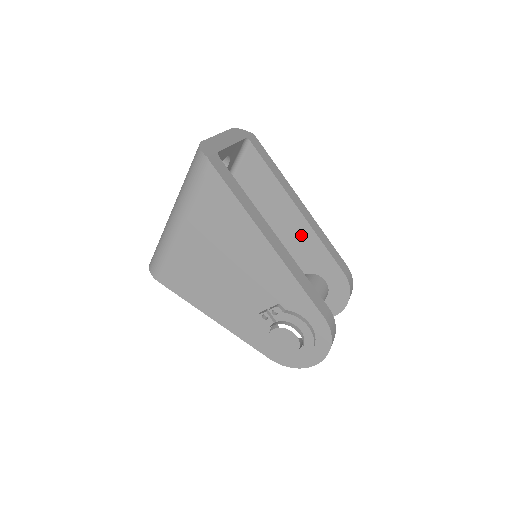
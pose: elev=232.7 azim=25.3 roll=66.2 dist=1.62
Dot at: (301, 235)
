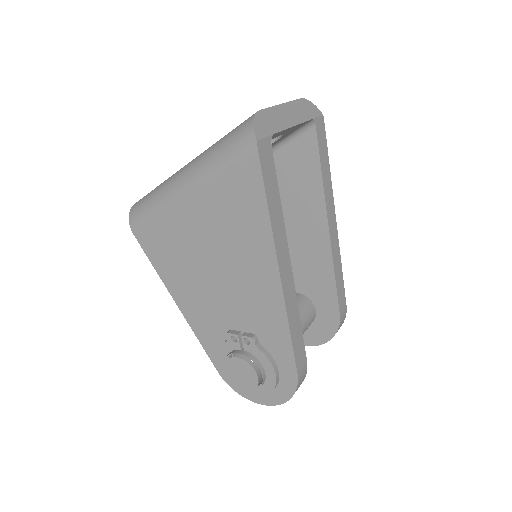
Dot at: (316, 254)
